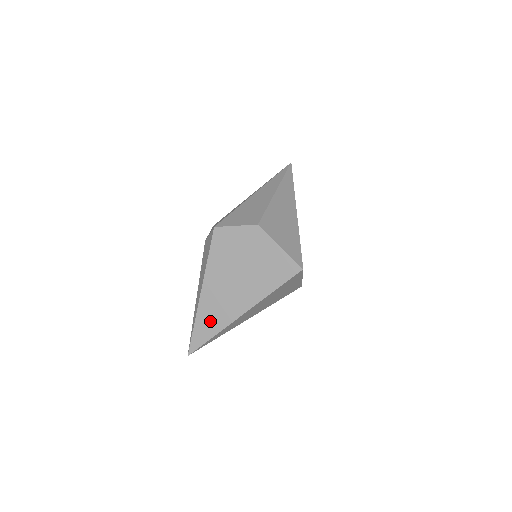
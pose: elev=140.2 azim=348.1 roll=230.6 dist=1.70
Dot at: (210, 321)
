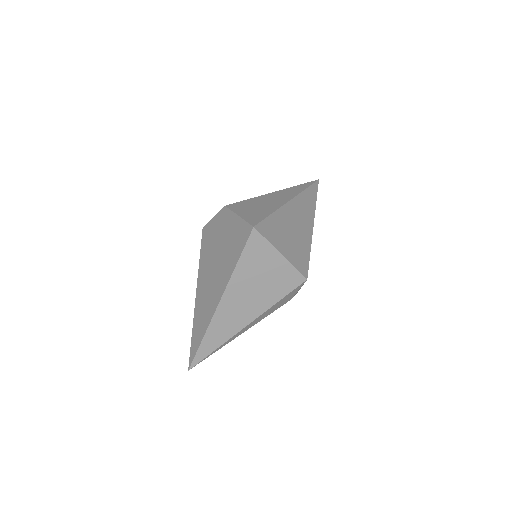
Dot at: (201, 322)
